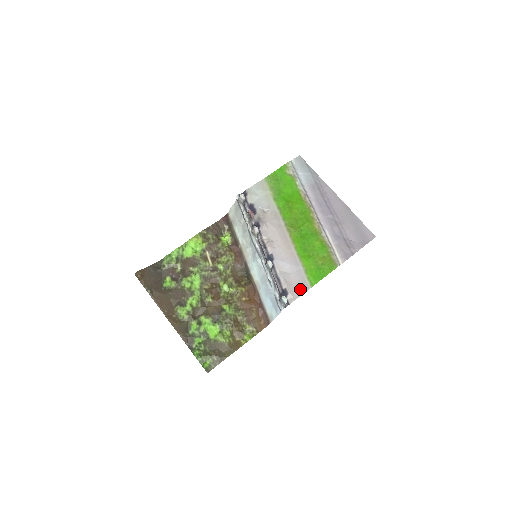
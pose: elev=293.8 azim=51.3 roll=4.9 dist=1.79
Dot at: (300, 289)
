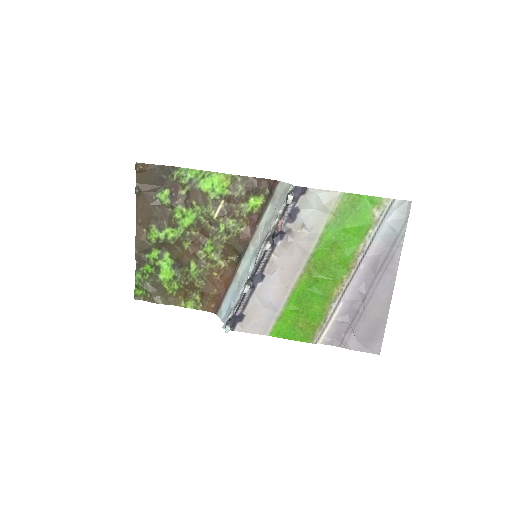
Dot at: (257, 328)
